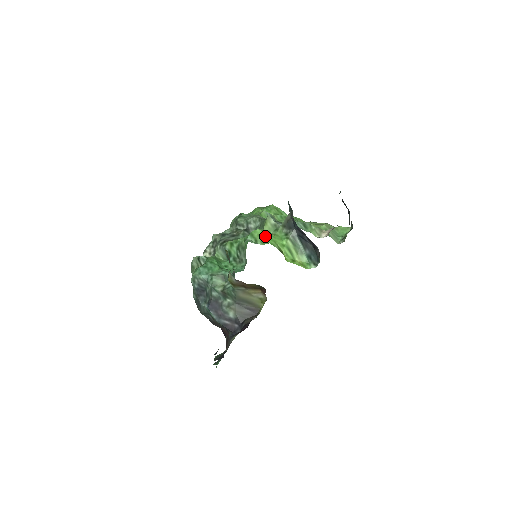
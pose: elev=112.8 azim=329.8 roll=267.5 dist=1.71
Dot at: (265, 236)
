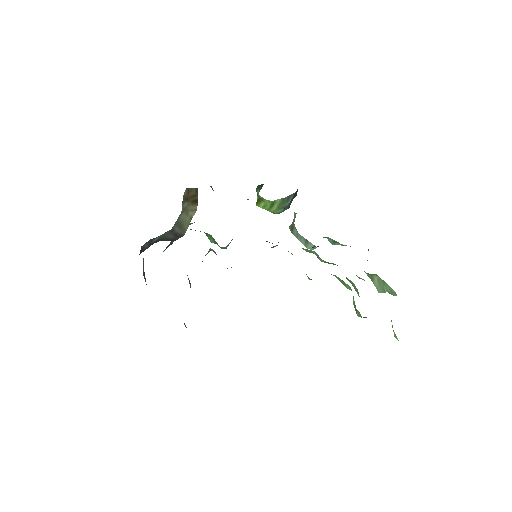
Dot at: occluded
